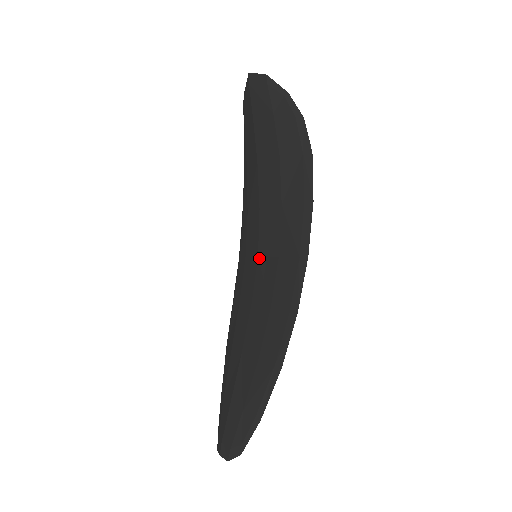
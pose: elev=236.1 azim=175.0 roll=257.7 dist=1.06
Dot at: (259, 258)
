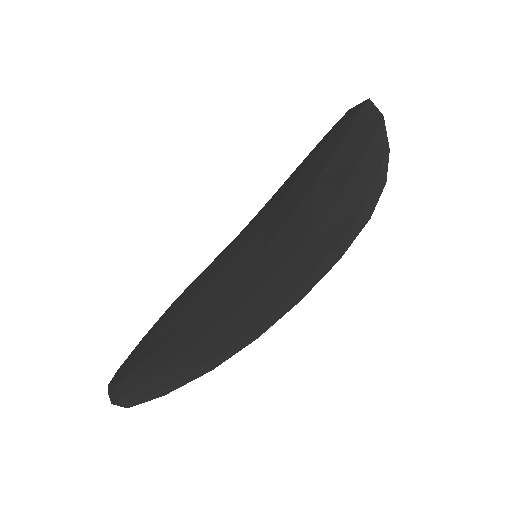
Dot at: (257, 260)
